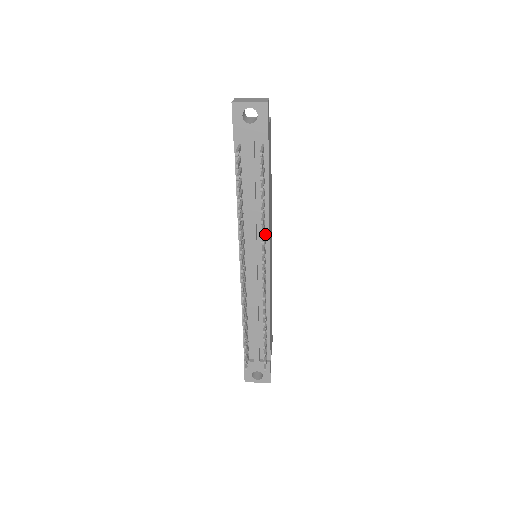
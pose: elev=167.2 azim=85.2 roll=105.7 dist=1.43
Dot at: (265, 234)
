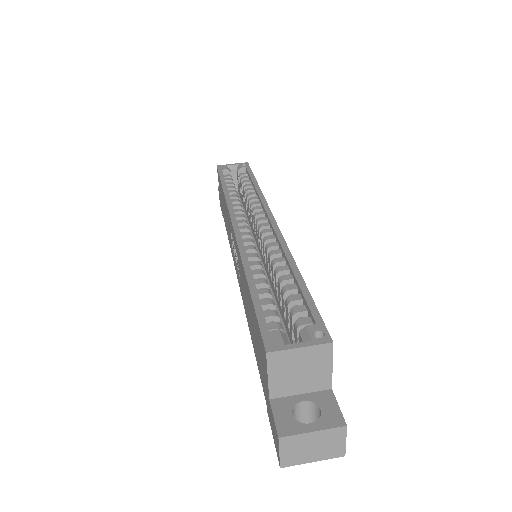
Dot at: occluded
